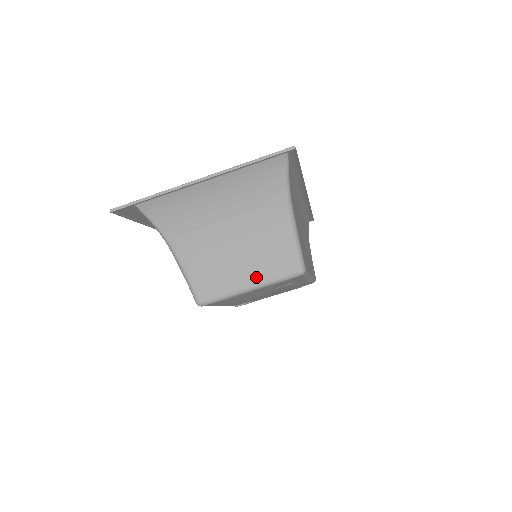
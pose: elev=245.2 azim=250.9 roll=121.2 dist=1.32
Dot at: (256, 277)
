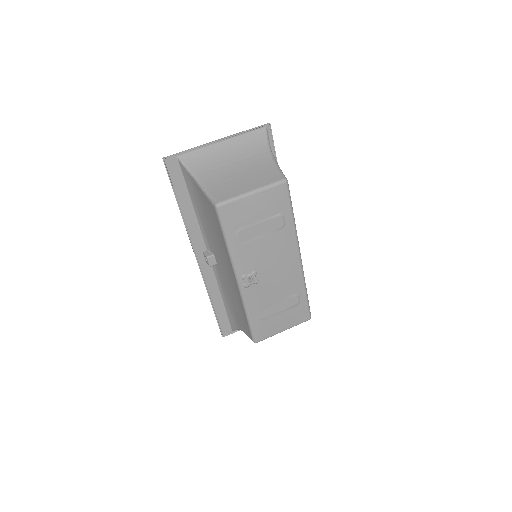
Dot at: (255, 185)
